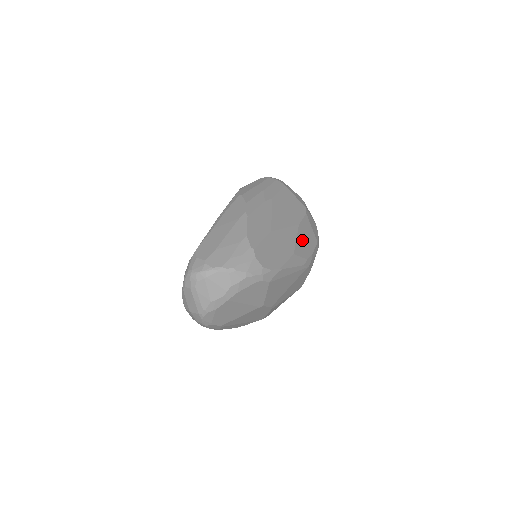
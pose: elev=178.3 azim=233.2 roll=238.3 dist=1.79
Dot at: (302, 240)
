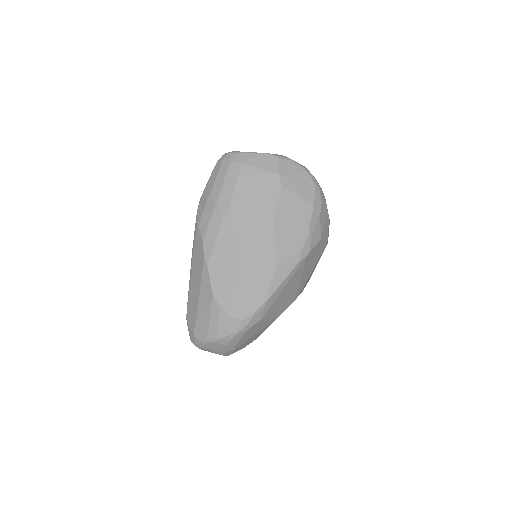
Dot at: (285, 233)
